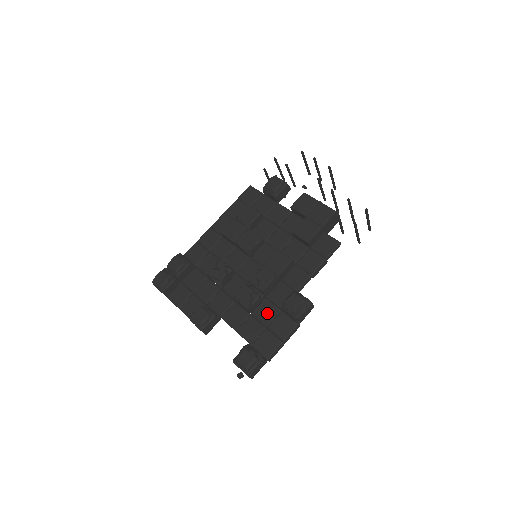
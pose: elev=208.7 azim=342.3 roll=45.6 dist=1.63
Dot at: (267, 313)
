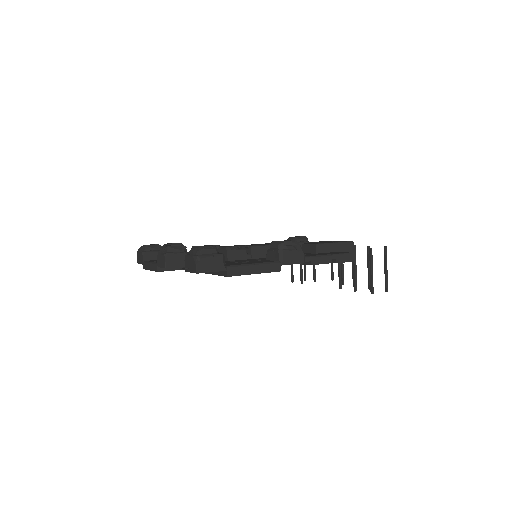
Dot at: (247, 260)
